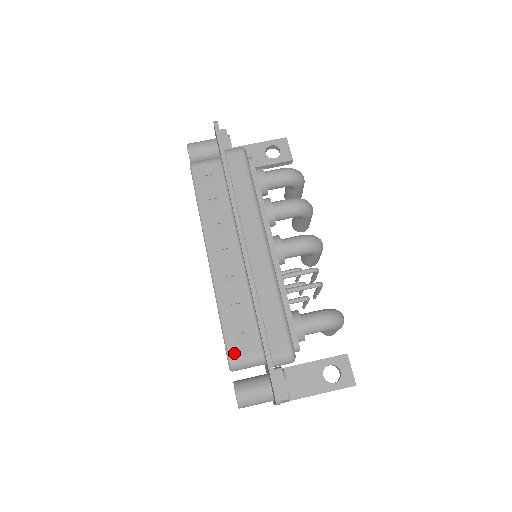
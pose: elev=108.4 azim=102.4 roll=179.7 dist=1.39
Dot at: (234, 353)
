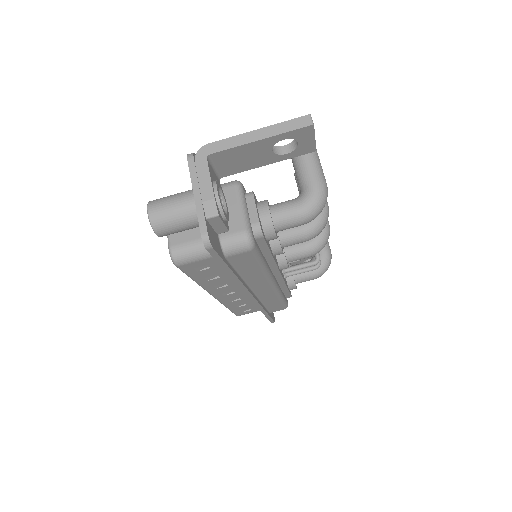
Dot at: occluded
